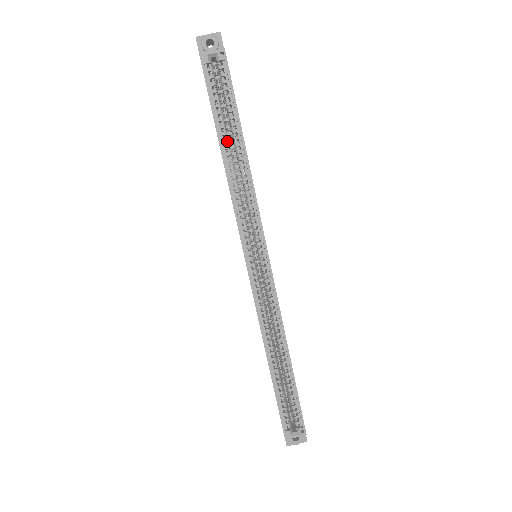
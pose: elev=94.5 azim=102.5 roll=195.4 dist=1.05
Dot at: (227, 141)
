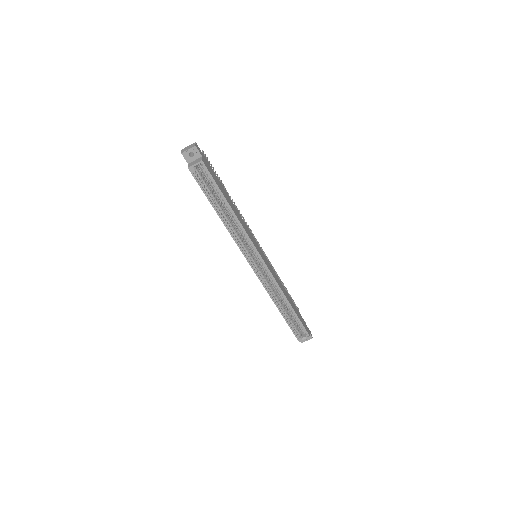
Dot at: (220, 208)
